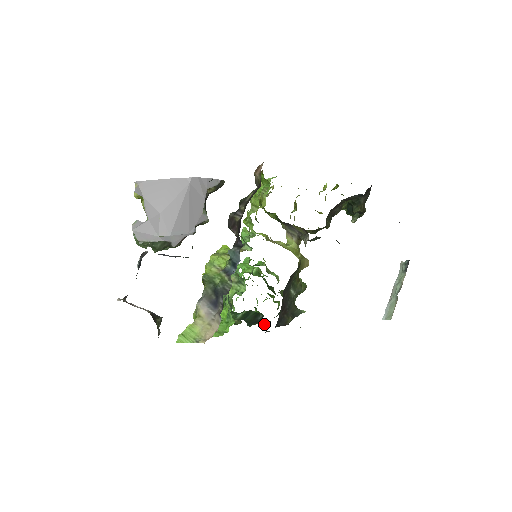
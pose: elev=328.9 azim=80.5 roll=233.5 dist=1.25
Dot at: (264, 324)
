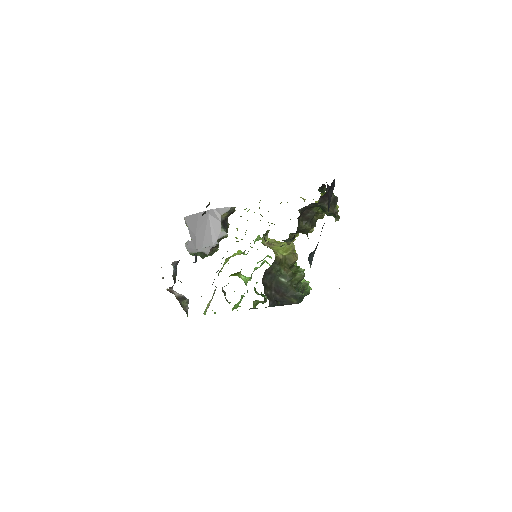
Dot at: occluded
